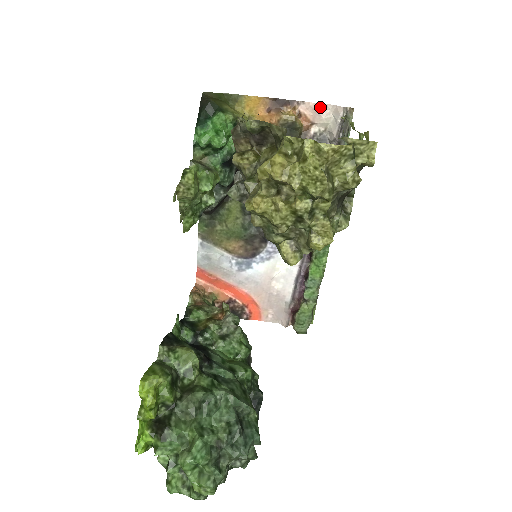
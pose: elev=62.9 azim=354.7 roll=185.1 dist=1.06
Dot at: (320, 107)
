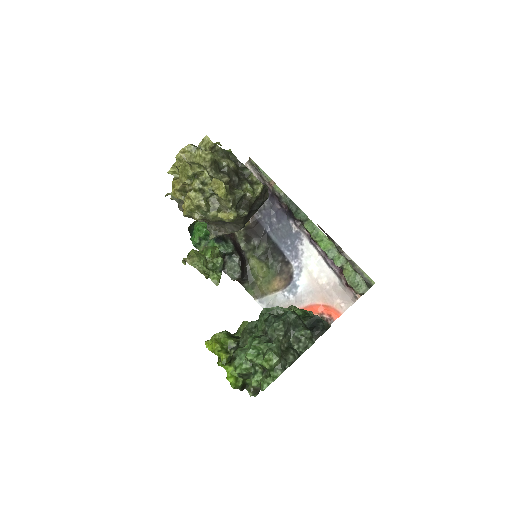
Dot at: occluded
